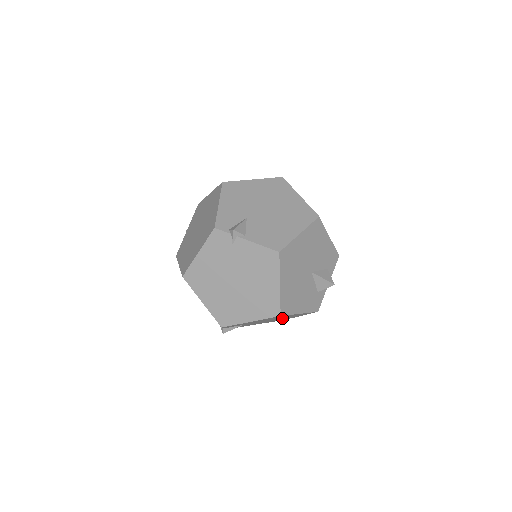
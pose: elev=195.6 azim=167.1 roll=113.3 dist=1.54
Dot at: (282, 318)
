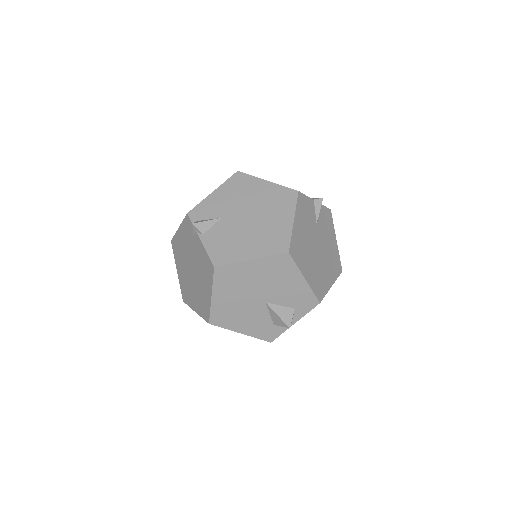
Dot at: occluded
